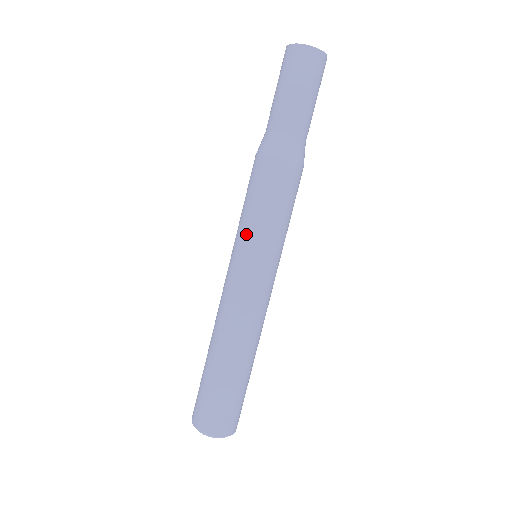
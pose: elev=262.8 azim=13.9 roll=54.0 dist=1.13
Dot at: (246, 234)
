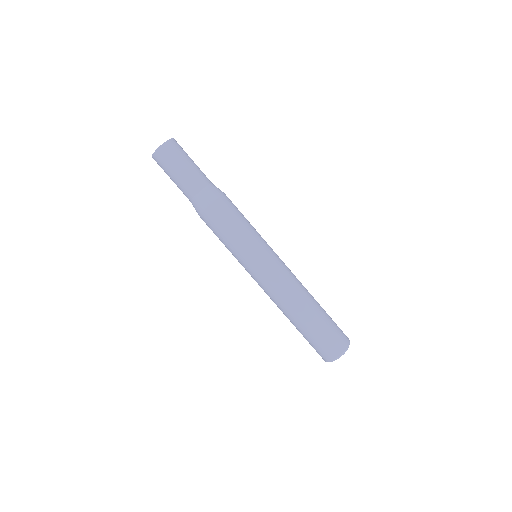
Dot at: occluded
